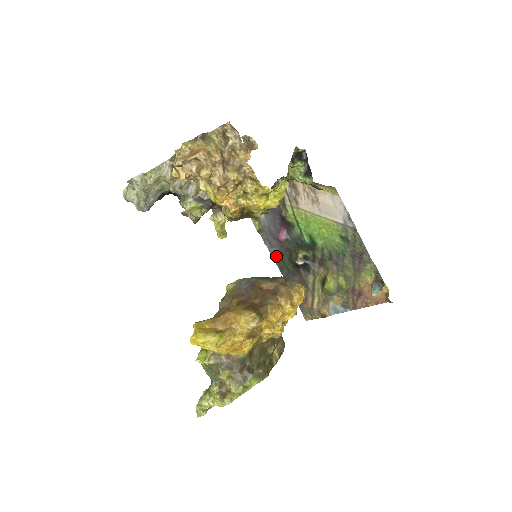
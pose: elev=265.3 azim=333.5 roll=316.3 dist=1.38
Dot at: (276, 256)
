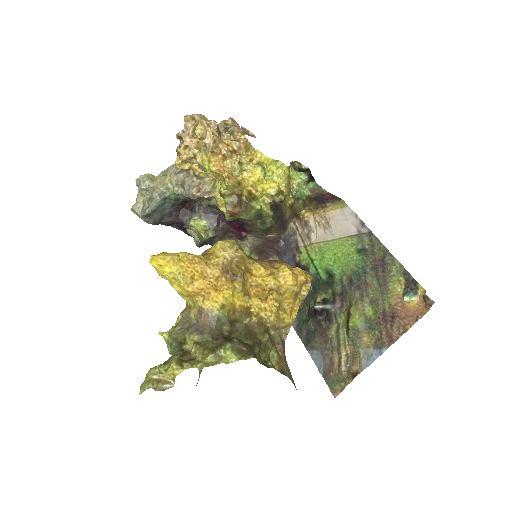
Dot at: occluded
